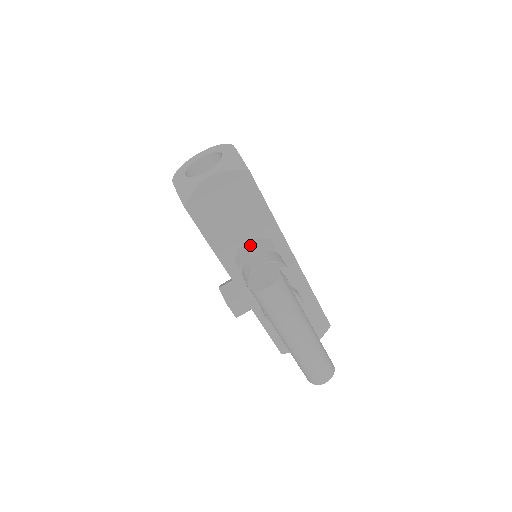
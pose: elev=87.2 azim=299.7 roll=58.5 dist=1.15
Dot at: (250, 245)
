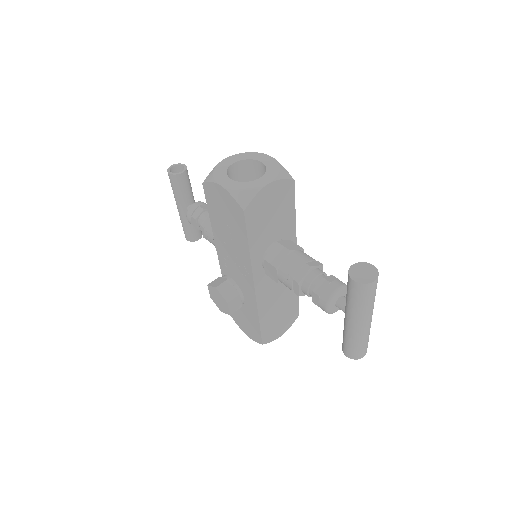
Dot at: (284, 246)
